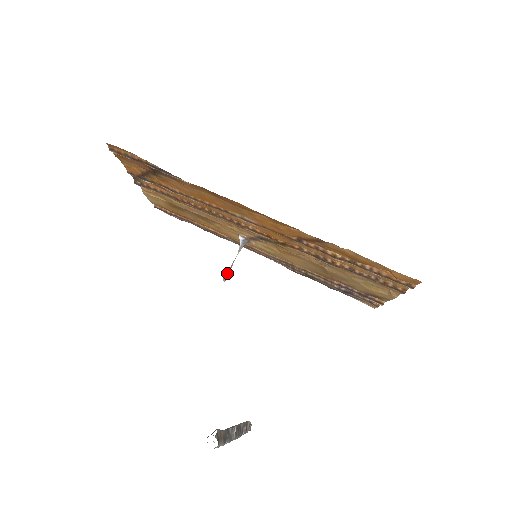
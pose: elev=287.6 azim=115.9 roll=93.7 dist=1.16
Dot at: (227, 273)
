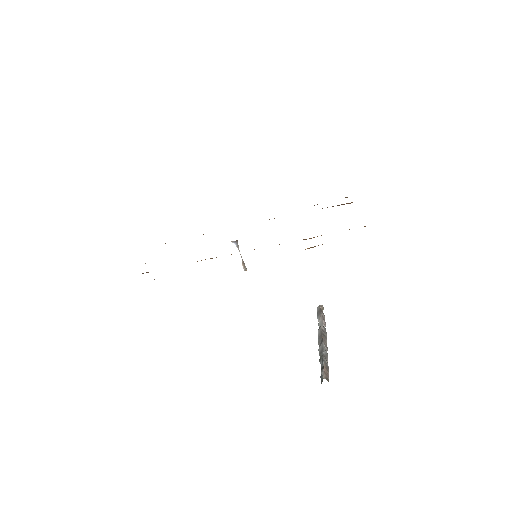
Dot at: (244, 266)
